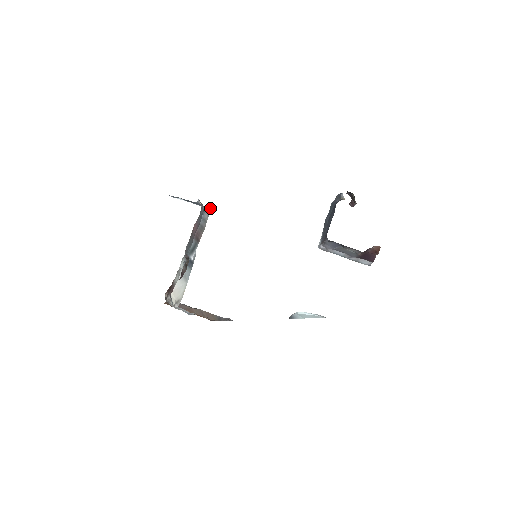
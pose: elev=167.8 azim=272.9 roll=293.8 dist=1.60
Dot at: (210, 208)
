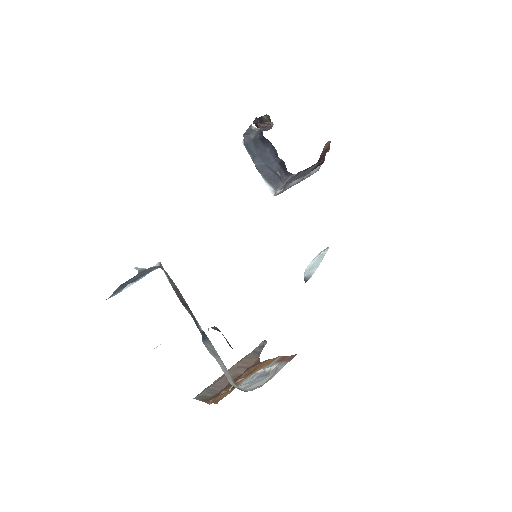
Dot at: (159, 262)
